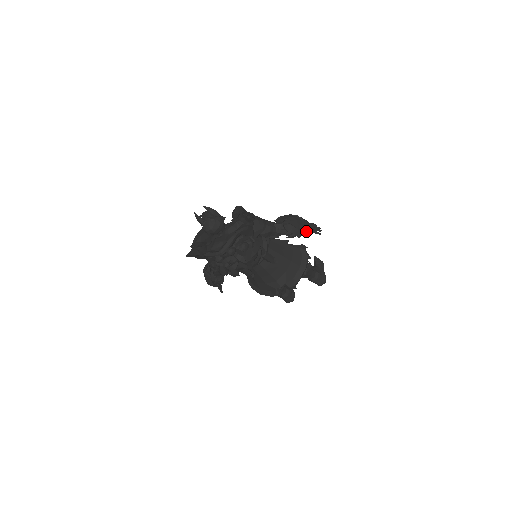
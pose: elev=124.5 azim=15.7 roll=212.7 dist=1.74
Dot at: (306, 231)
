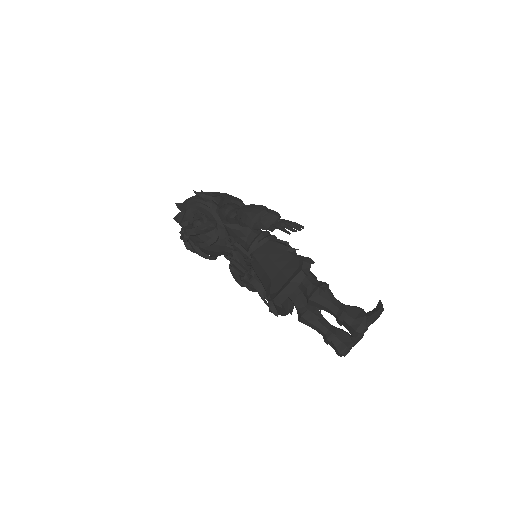
Dot at: (263, 223)
